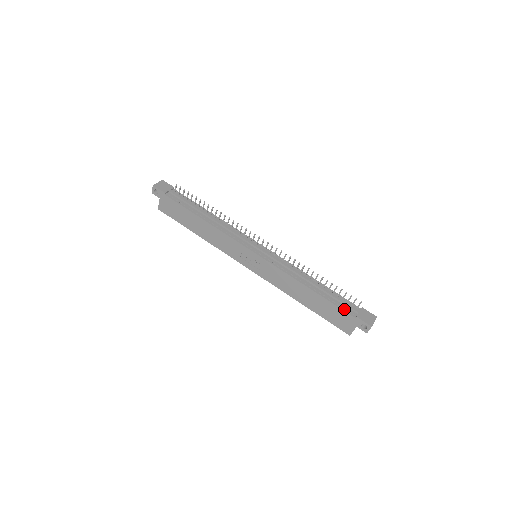
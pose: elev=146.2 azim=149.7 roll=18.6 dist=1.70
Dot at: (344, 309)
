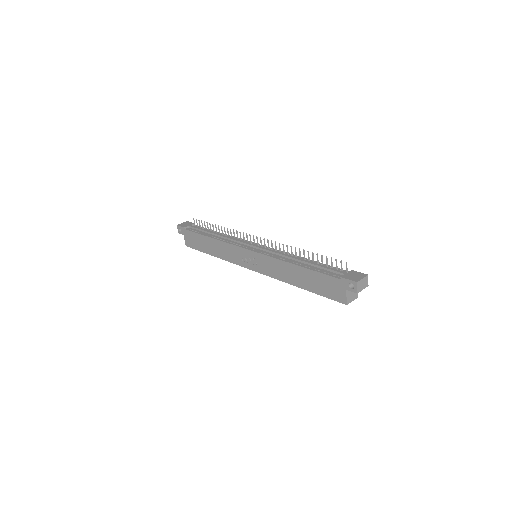
Dot at: (329, 274)
